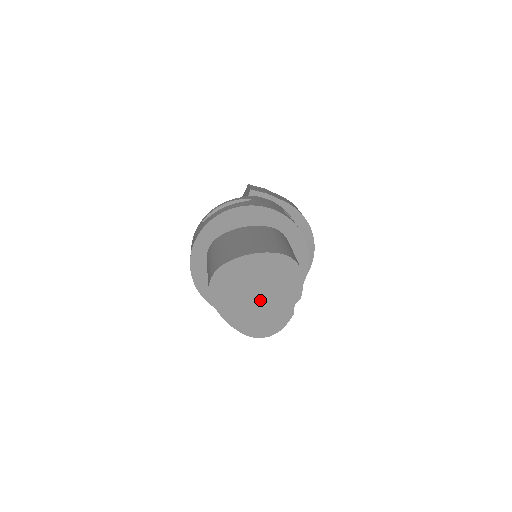
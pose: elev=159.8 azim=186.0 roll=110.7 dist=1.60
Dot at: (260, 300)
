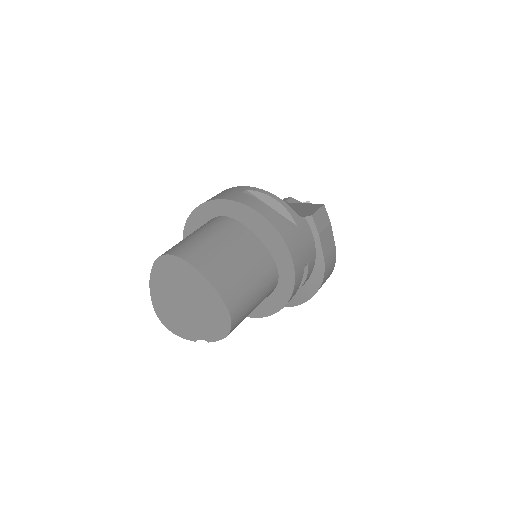
Dot at: (183, 307)
